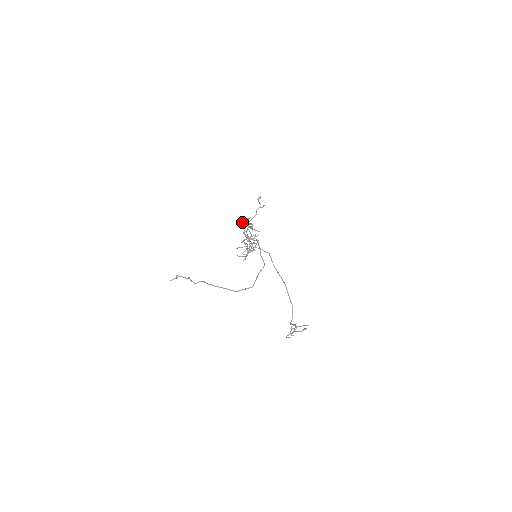
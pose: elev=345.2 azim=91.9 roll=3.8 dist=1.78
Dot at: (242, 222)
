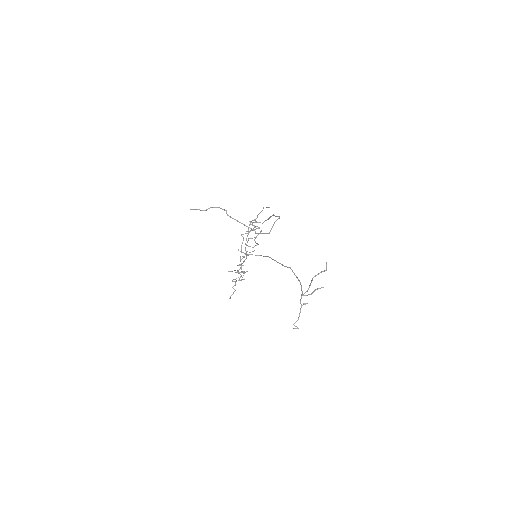
Dot at: (241, 234)
